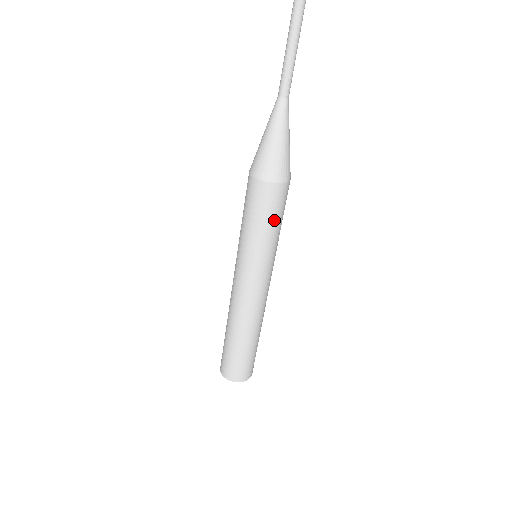
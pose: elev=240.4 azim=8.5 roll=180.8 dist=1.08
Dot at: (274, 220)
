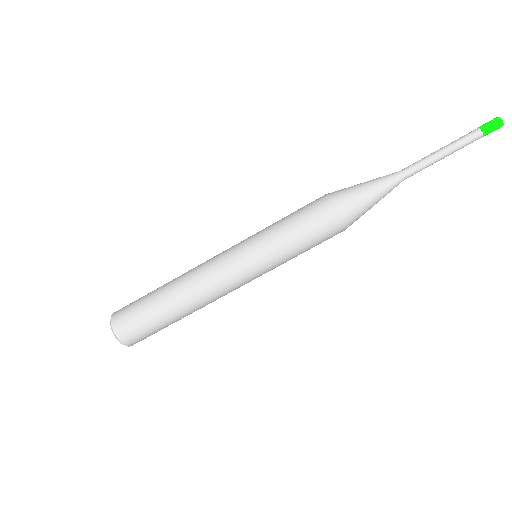
Dot at: (310, 248)
